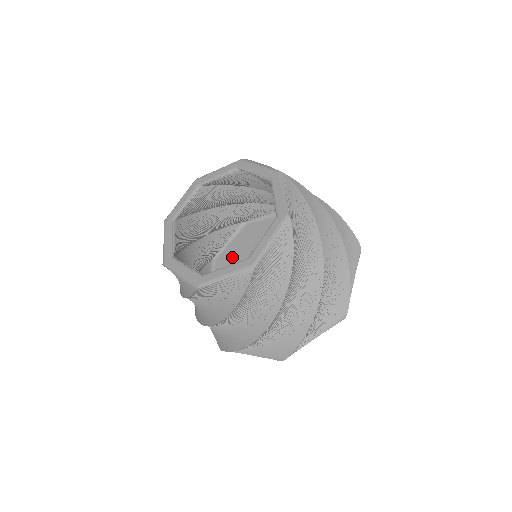
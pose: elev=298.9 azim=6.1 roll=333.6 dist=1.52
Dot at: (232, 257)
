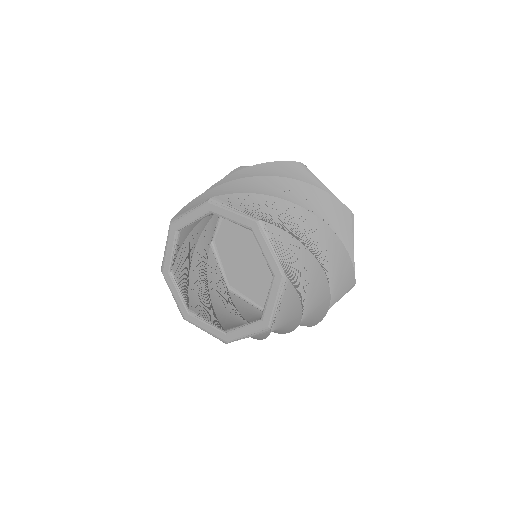
Dot at: (237, 272)
